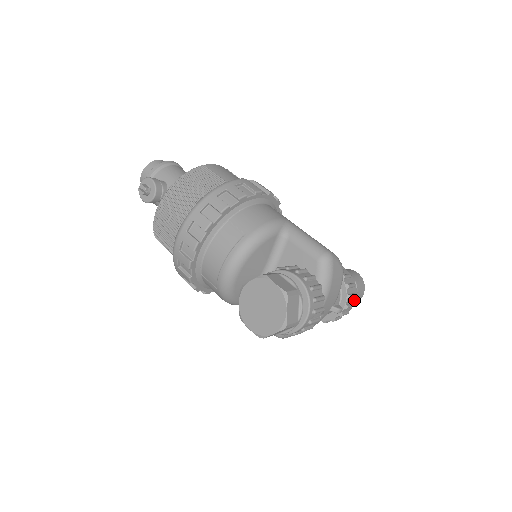
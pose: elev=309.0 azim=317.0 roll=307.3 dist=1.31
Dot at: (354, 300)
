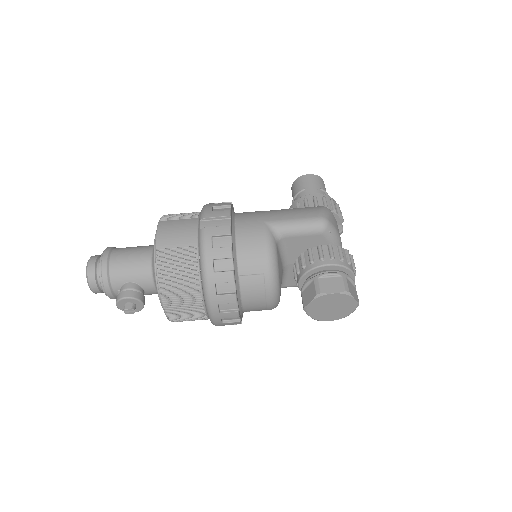
Dot at: occluded
